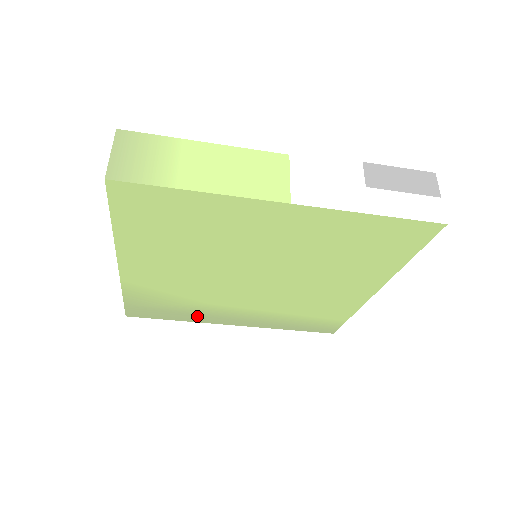
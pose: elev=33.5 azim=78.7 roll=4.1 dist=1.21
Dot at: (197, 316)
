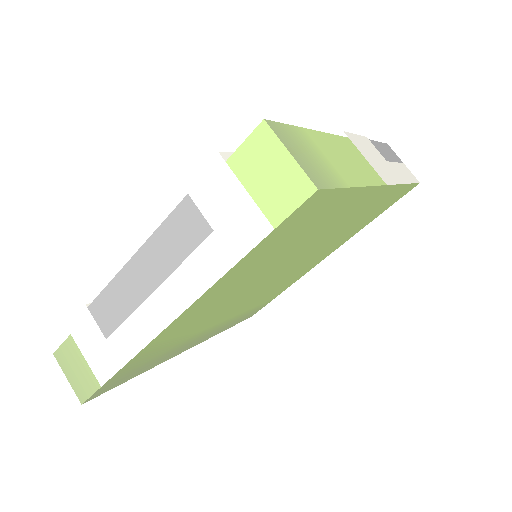
Dot at: (167, 356)
